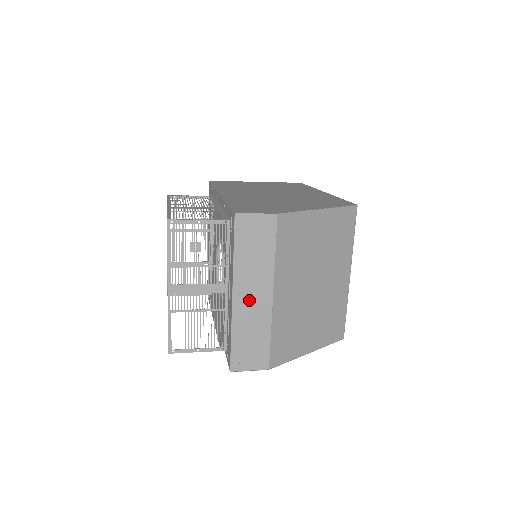
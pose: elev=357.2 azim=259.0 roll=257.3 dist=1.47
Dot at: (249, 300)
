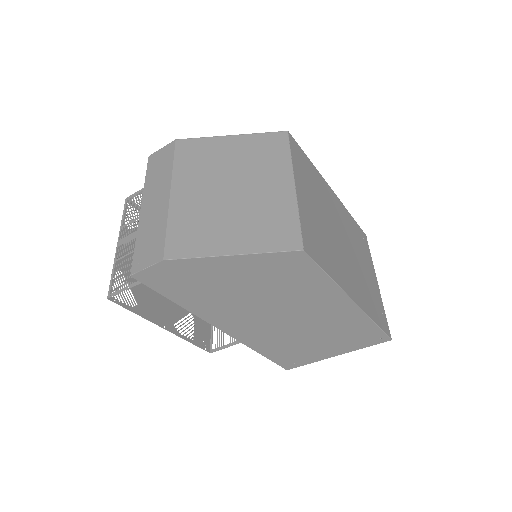
Dot at: (152, 206)
